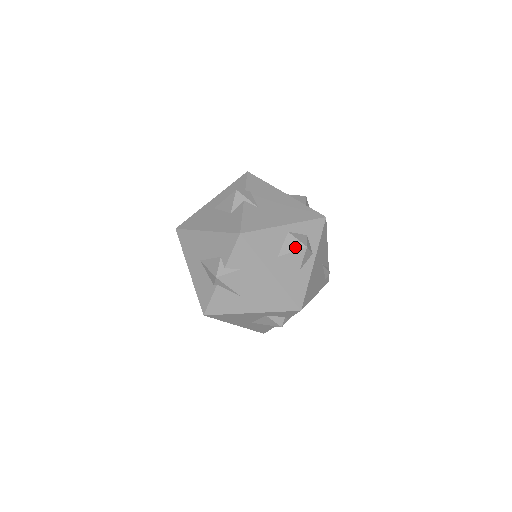
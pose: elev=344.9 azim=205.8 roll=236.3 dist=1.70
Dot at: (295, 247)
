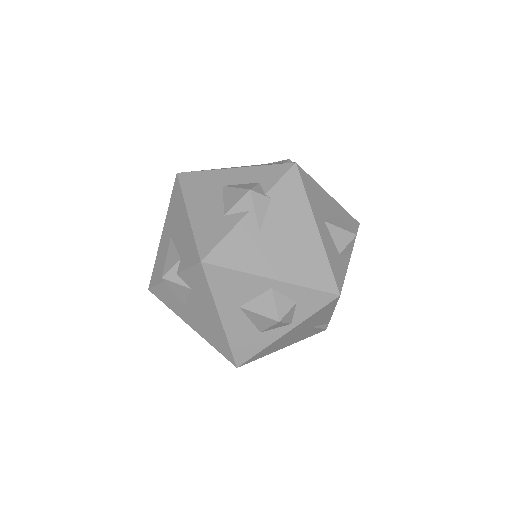
Dot at: (266, 311)
